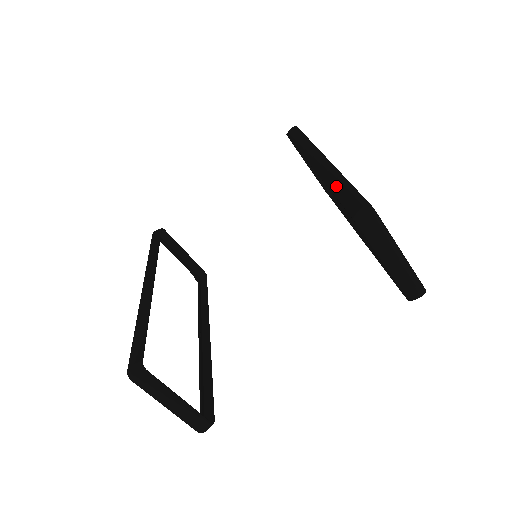
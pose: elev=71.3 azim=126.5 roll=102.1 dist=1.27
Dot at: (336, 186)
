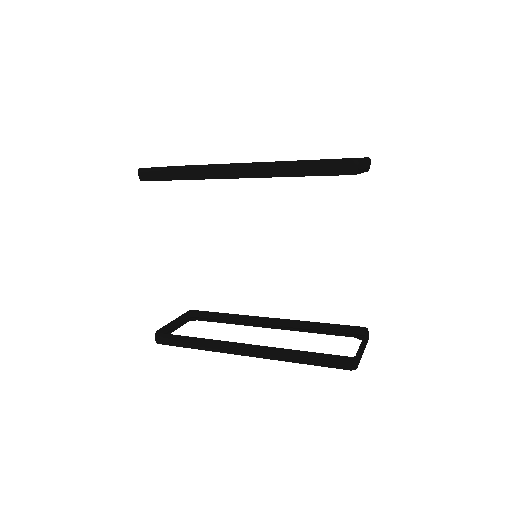
Dot at: (299, 171)
